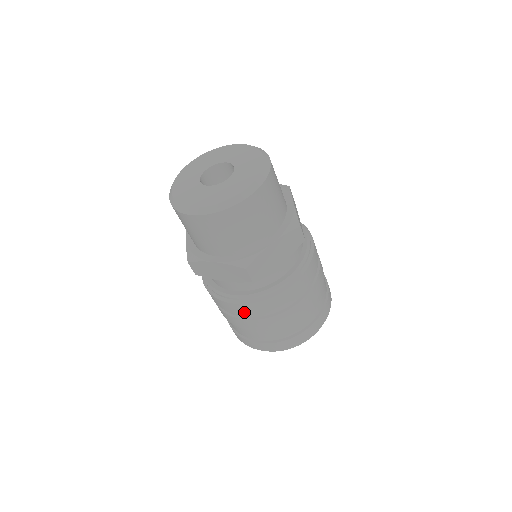
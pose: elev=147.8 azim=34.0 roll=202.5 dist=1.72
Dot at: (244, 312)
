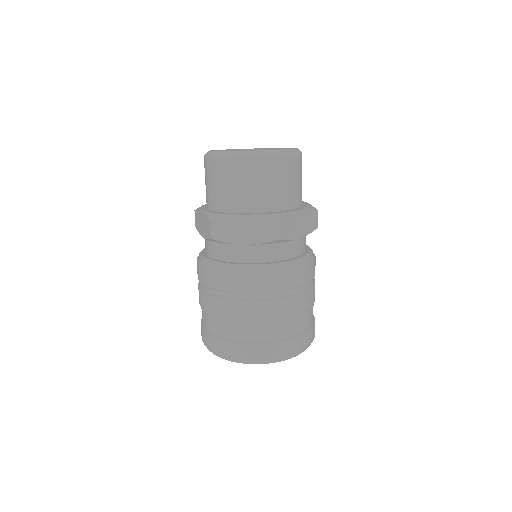
Dot at: (254, 288)
